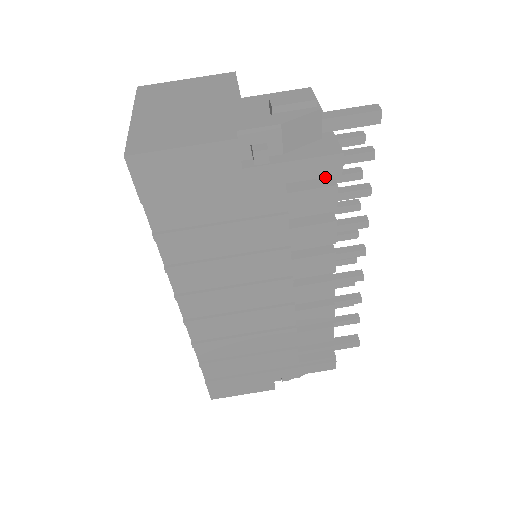
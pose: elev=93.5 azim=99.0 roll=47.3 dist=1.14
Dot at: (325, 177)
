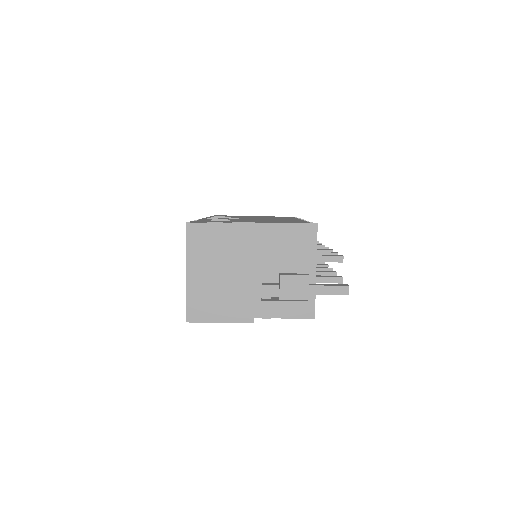
Dot at: occluded
